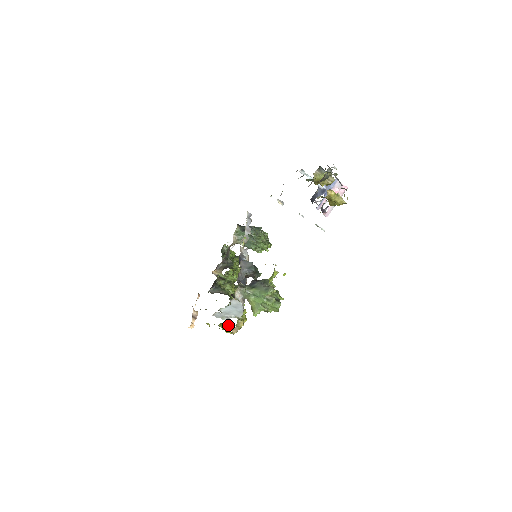
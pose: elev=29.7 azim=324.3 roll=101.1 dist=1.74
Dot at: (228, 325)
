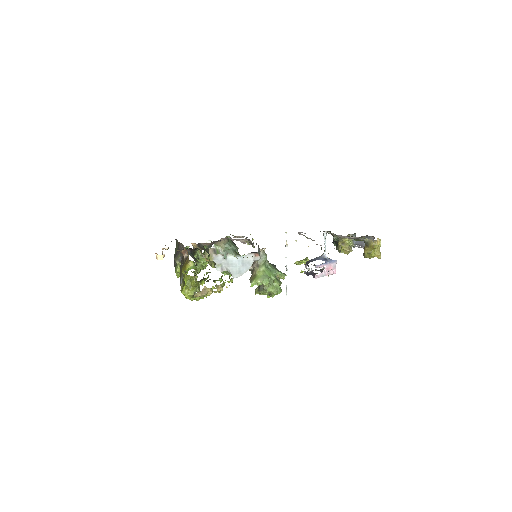
Dot at: (197, 284)
